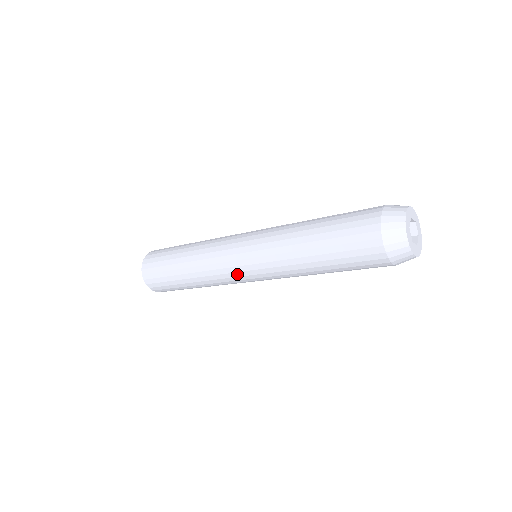
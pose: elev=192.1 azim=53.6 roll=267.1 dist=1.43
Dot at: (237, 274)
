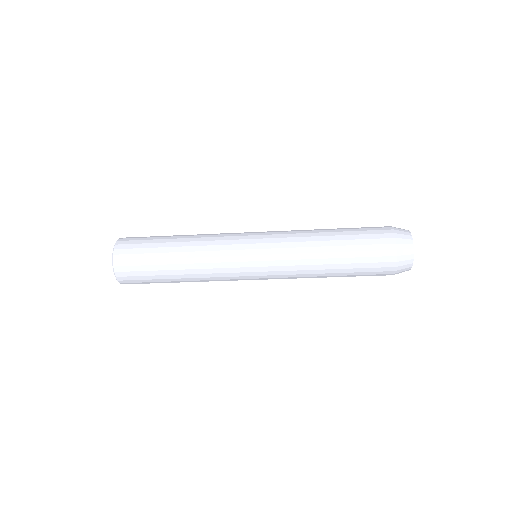
Dot at: (243, 269)
